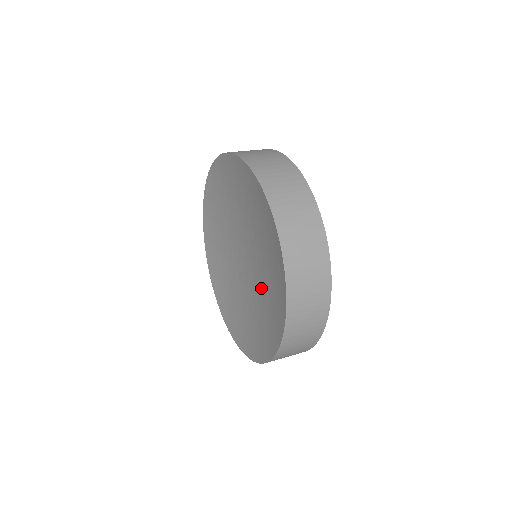
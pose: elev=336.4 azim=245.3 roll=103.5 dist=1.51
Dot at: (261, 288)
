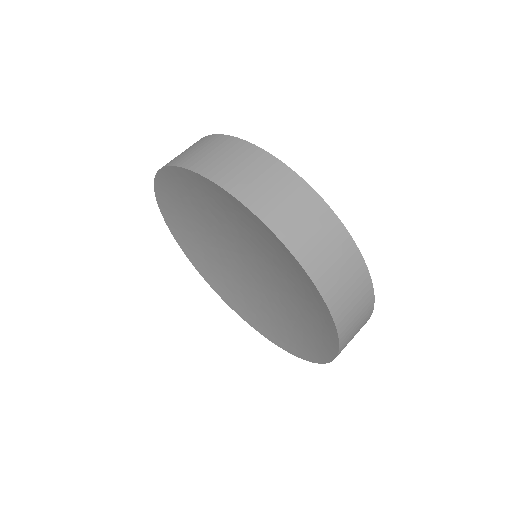
Dot at: (283, 296)
